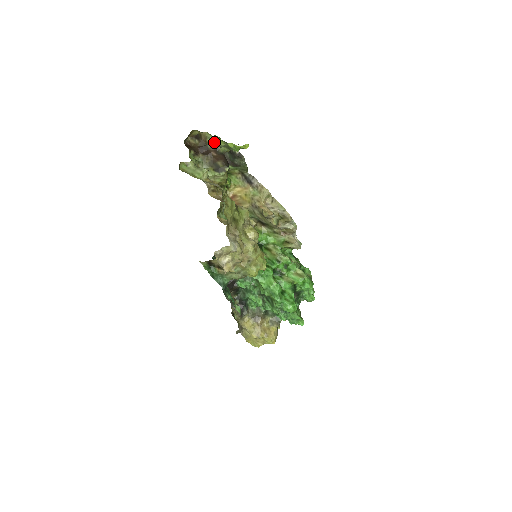
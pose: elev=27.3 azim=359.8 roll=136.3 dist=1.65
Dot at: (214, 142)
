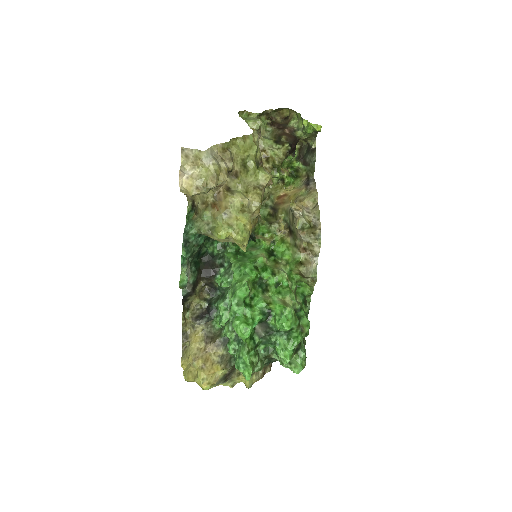
Dot at: (296, 124)
